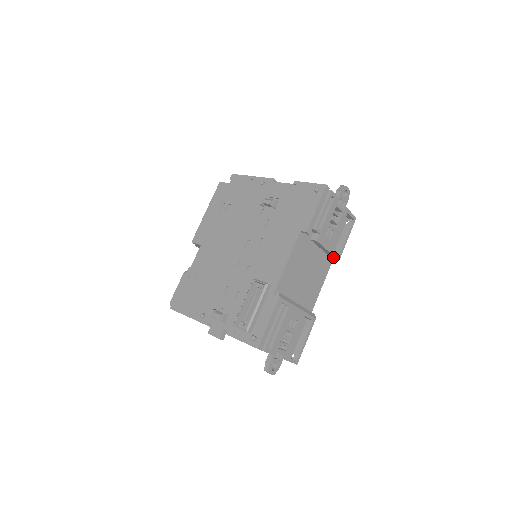
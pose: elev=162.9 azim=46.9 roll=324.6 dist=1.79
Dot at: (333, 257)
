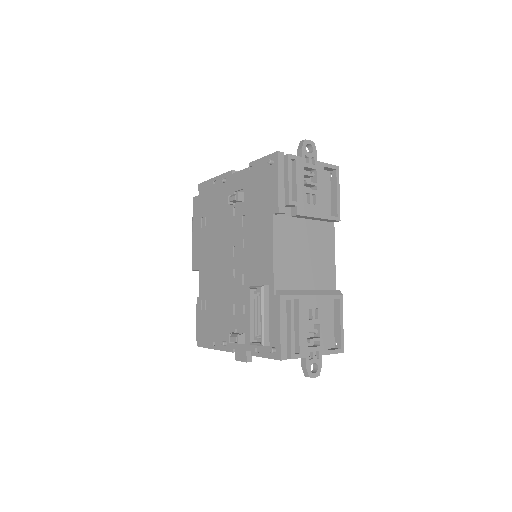
Dot at: (331, 221)
